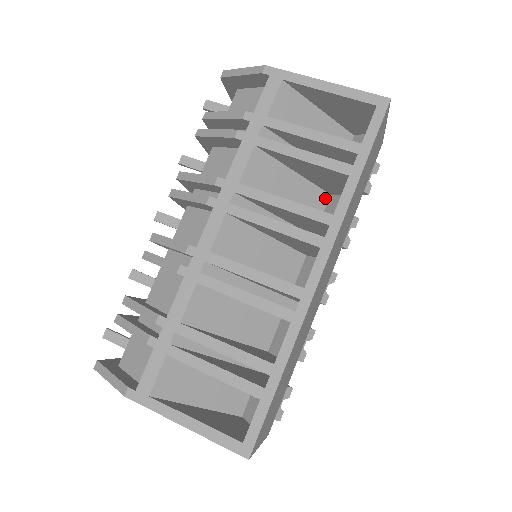
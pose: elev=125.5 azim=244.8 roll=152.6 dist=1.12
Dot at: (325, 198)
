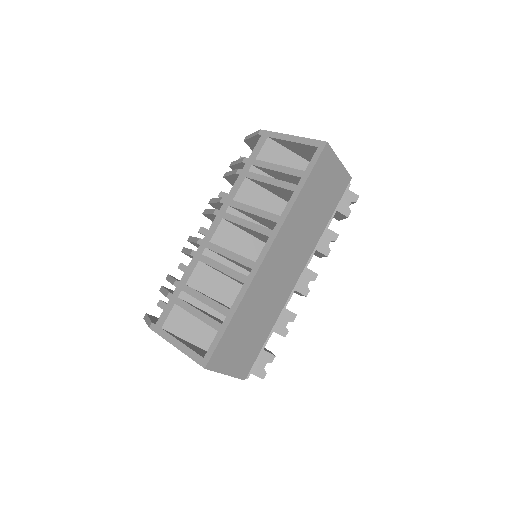
Dot at: occluded
